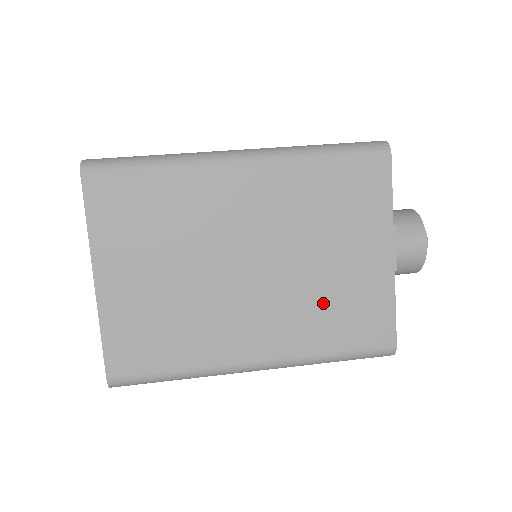
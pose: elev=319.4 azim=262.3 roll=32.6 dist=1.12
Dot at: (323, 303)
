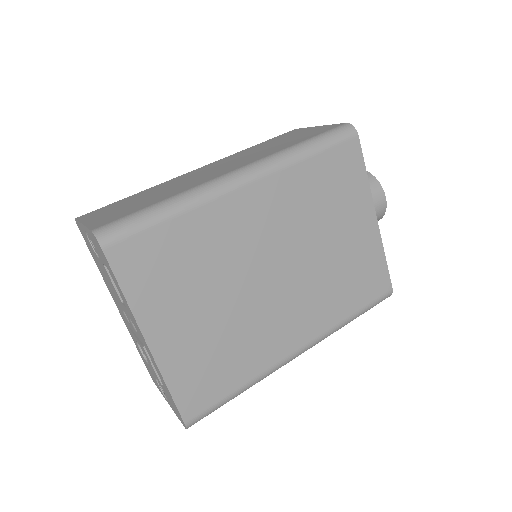
Dot at: (337, 279)
